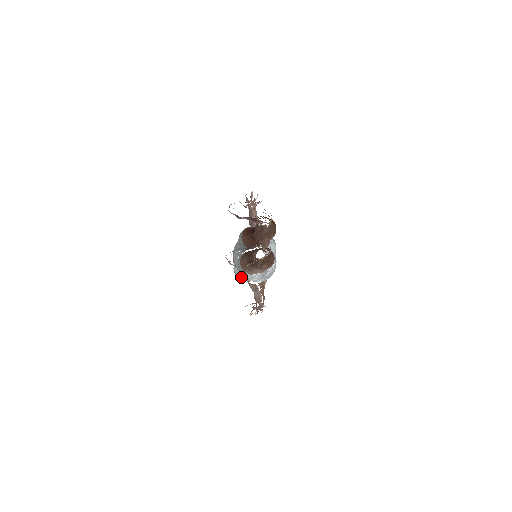
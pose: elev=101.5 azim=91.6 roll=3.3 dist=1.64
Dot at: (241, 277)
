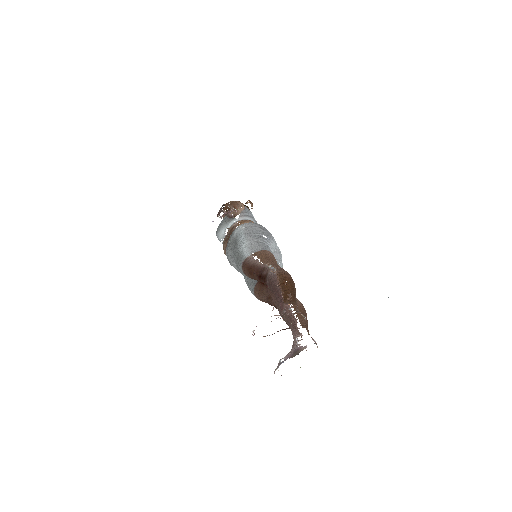
Dot at: occluded
